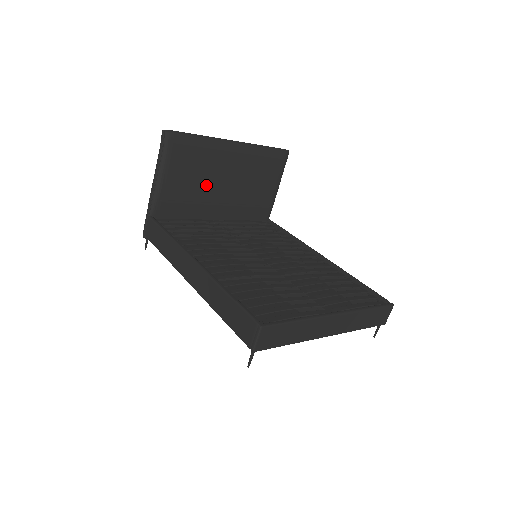
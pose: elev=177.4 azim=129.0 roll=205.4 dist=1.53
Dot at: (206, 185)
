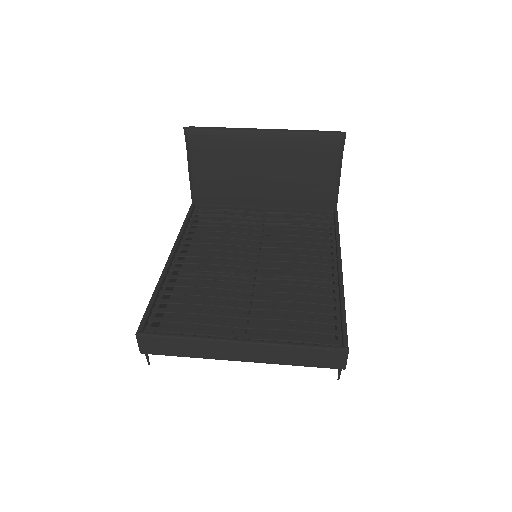
Dot at: (240, 176)
